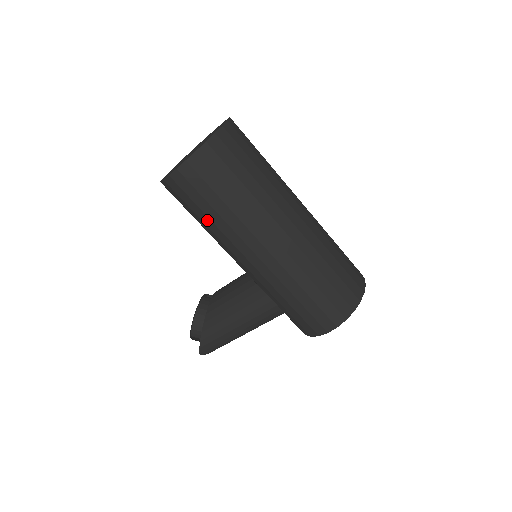
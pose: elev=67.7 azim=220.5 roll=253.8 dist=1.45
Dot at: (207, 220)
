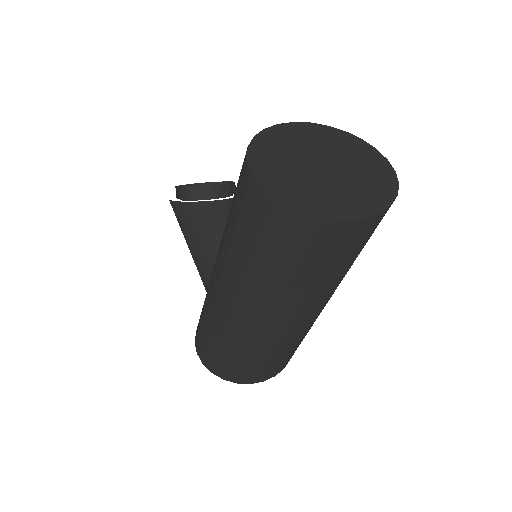
Dot at: occluded
